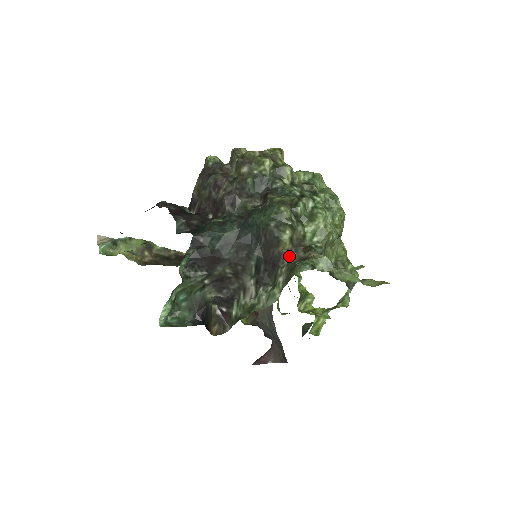
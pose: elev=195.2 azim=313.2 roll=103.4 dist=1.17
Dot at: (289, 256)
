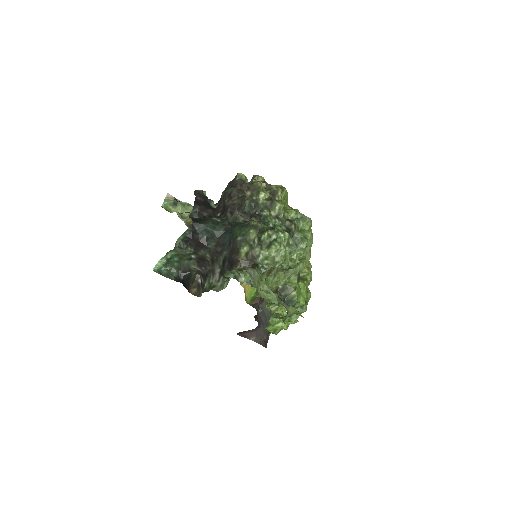
Dot at: (241, 264)
